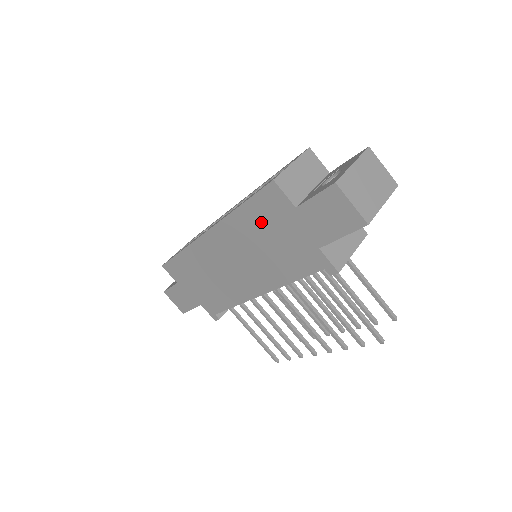
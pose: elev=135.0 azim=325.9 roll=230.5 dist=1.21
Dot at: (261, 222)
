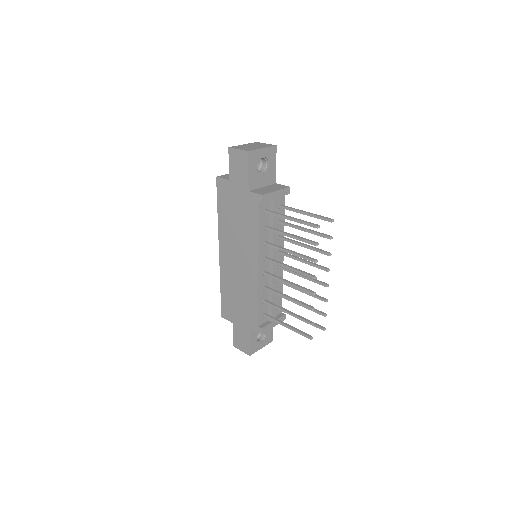
Dot at: (227, 209)
